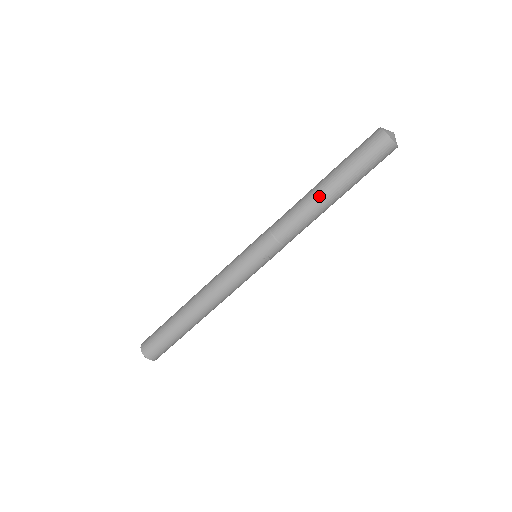
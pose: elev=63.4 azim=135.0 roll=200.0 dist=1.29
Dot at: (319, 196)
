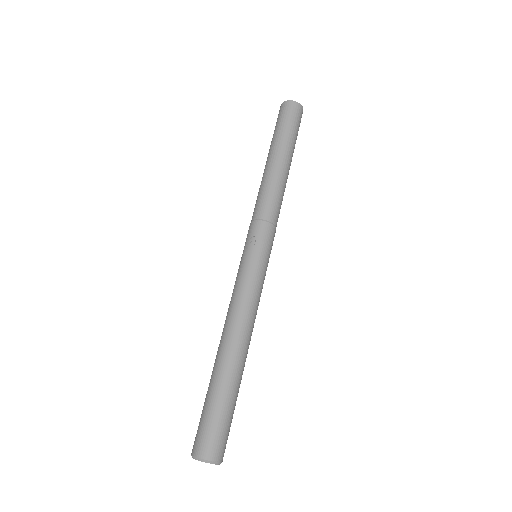
Dot at: (264, 169)
